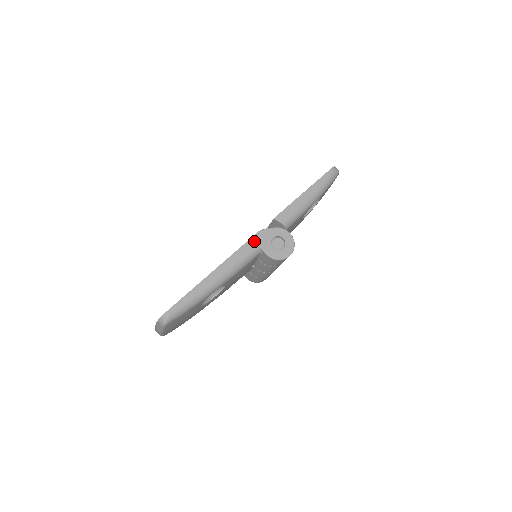
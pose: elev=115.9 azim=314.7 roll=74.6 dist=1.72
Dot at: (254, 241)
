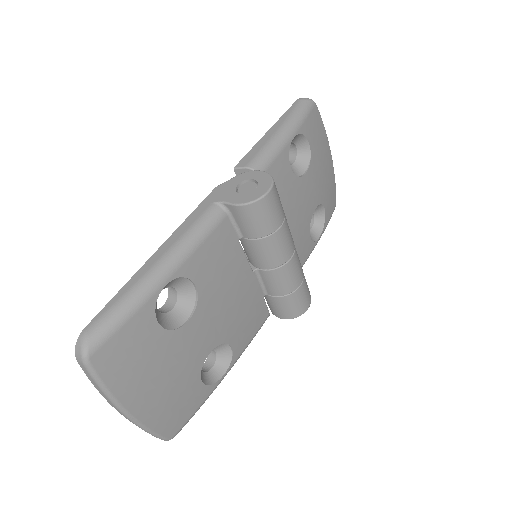
Dot at: (210, 200)
